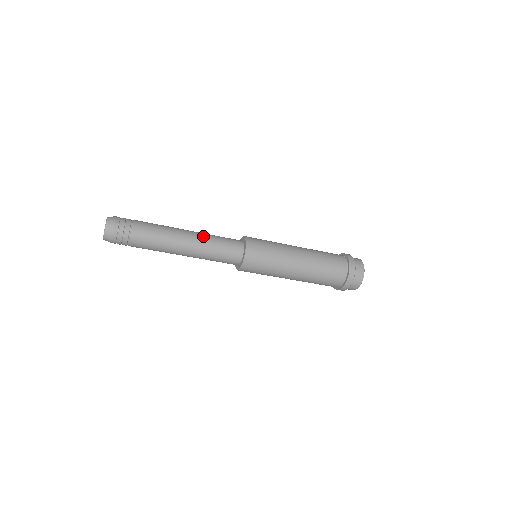
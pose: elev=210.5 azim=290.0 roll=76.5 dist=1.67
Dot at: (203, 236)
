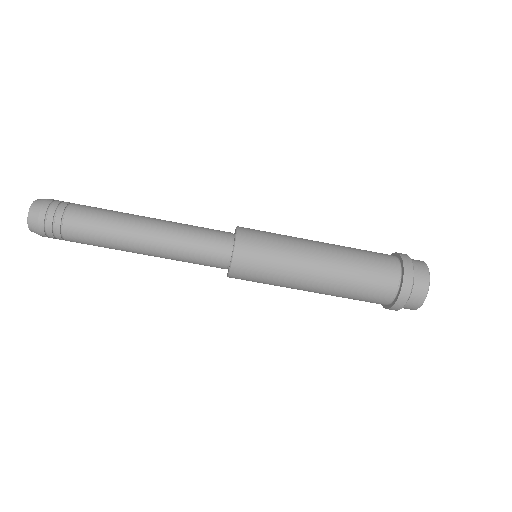
Dot at: (174, 222)
